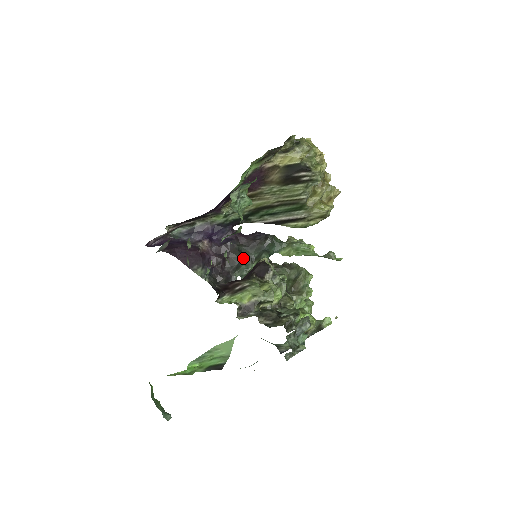
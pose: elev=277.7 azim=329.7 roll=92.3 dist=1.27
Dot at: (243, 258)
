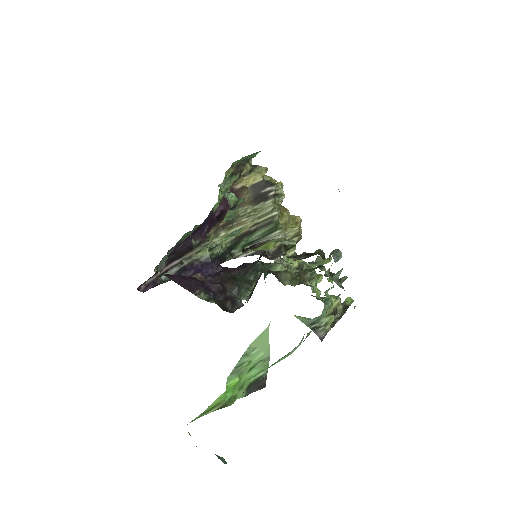
Dot at: (241, 282)
